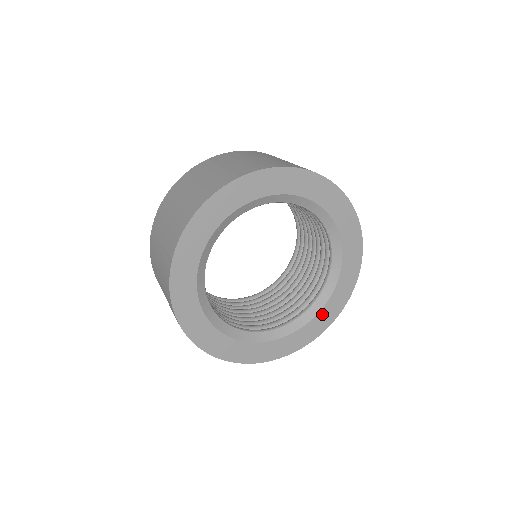
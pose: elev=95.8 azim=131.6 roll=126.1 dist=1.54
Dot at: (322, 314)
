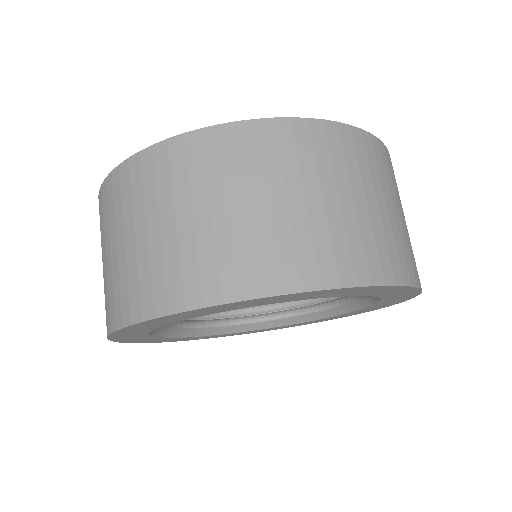
Dot at: (281, 327)
